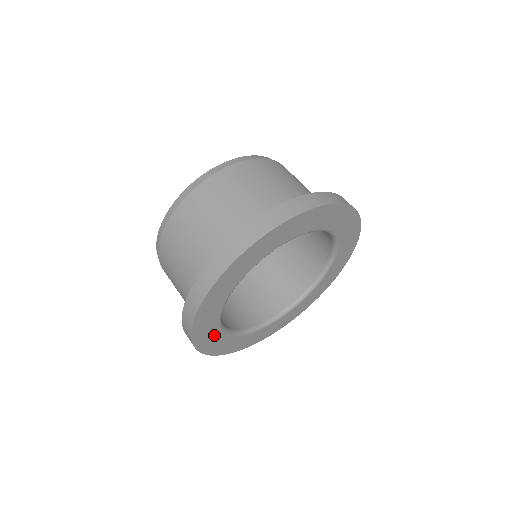
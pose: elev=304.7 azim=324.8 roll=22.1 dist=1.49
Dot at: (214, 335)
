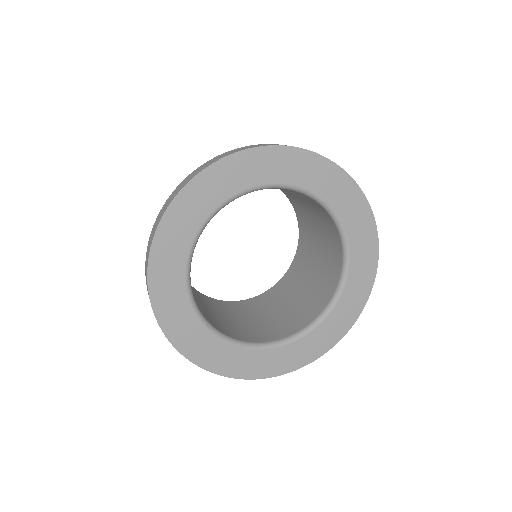
Dot at: (177, 255)
